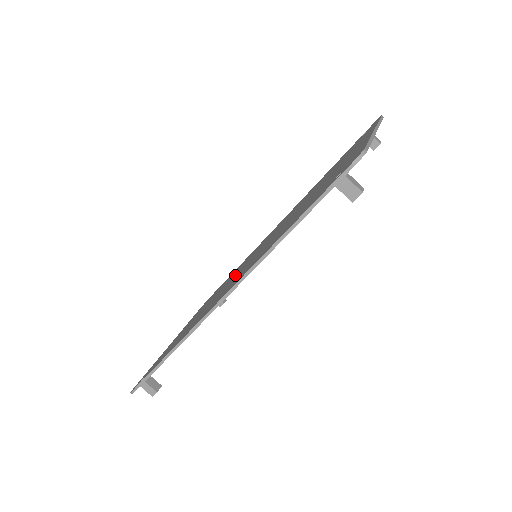
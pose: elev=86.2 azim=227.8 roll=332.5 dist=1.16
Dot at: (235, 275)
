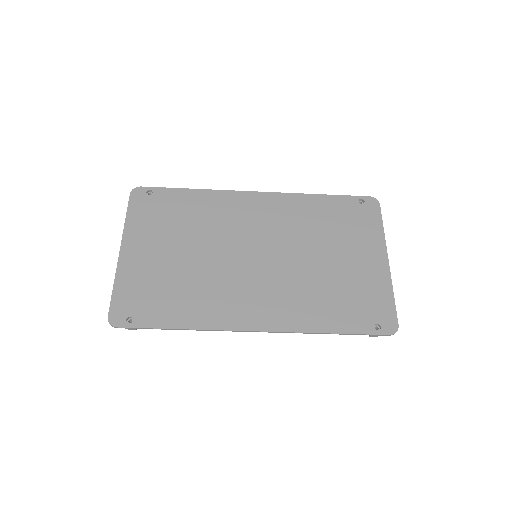
Dot at: (230, 256)
